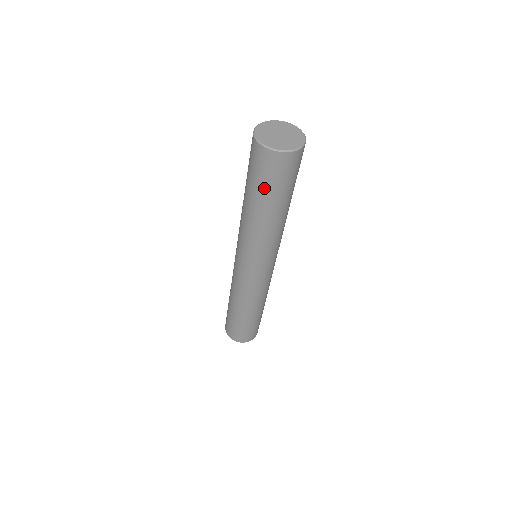
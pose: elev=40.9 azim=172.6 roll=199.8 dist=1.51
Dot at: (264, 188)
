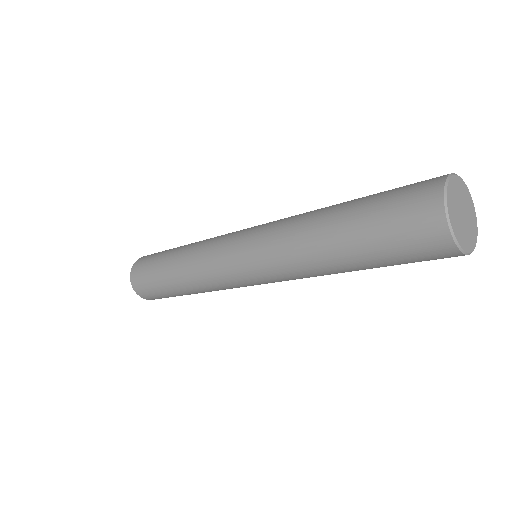
Dot at: (386, 258)
